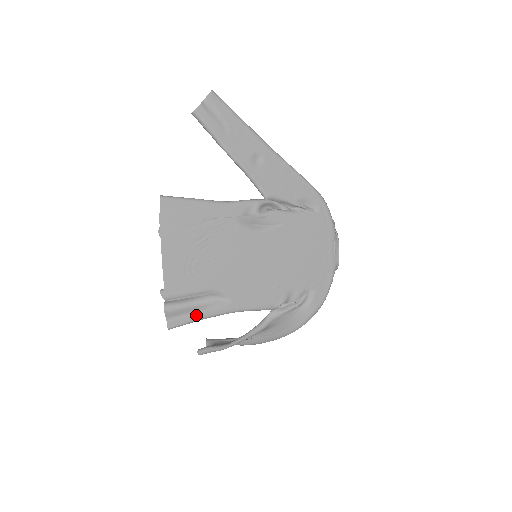
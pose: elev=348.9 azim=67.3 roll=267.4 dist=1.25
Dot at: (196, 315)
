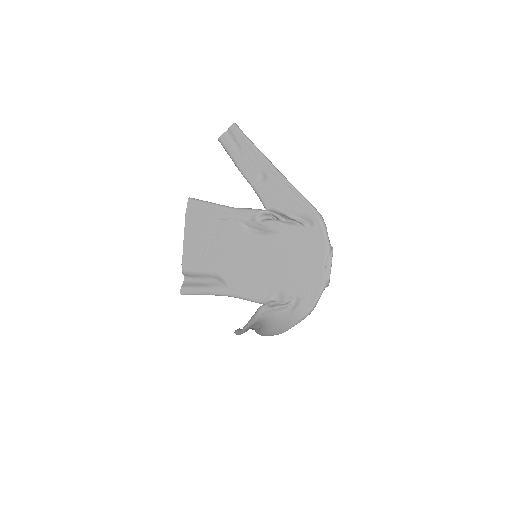
Dot at: (200, 290)
